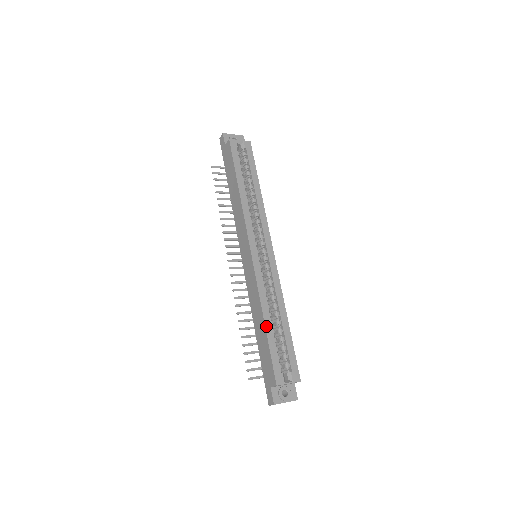
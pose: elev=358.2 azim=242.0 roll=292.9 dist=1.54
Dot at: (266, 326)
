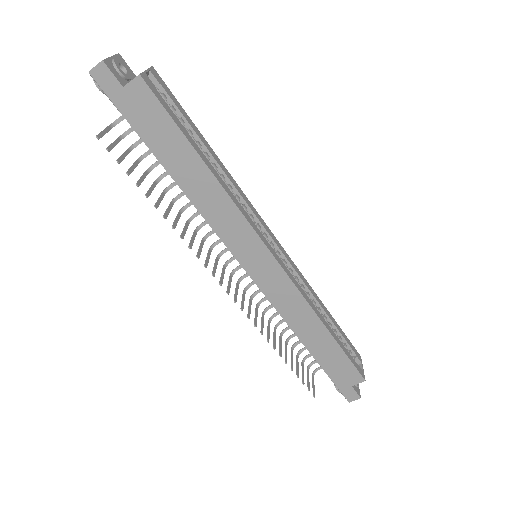
Dot at: (331, 333)
